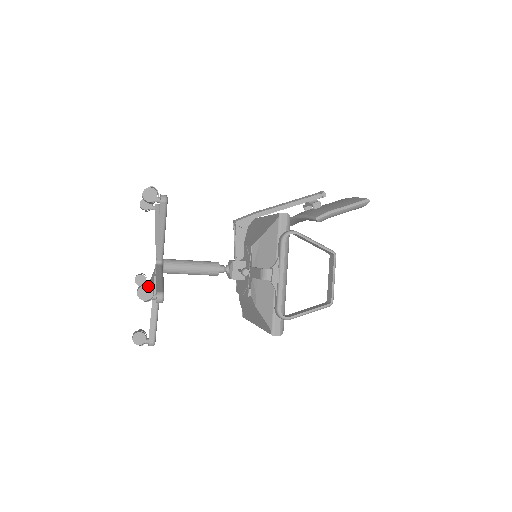
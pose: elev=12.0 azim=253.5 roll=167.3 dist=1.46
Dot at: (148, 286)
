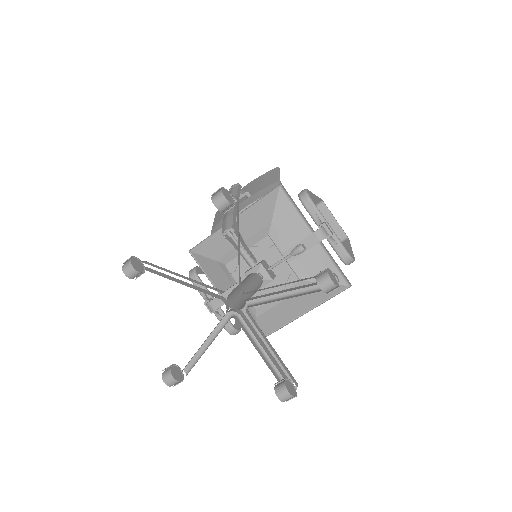
Dot at: (328, 270)
